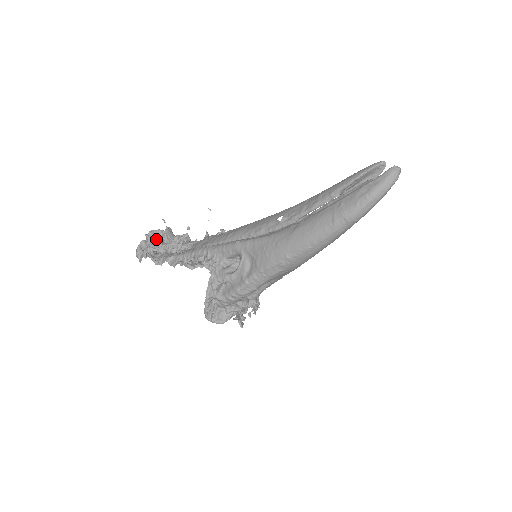
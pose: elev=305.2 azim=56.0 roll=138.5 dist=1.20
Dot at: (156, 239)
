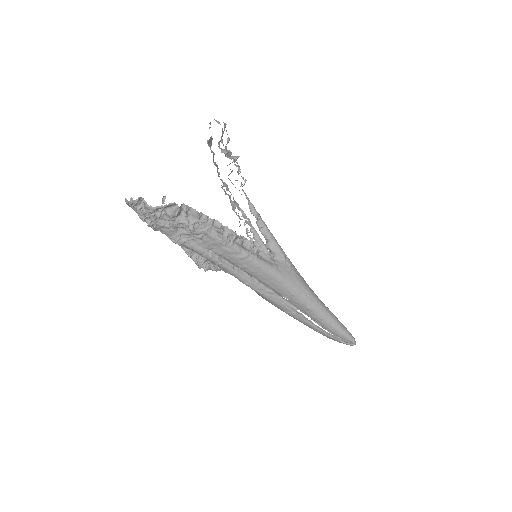
Dot at: (158, 209)
